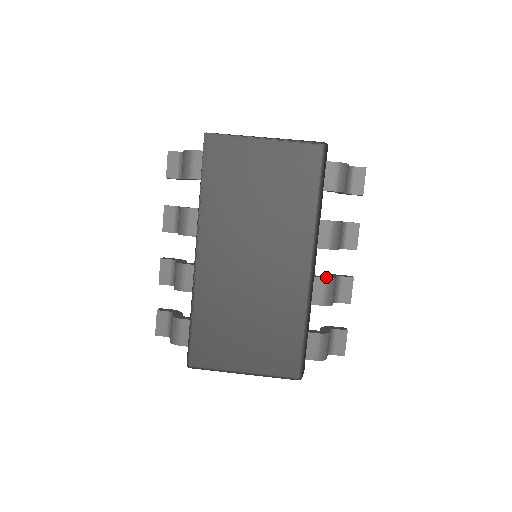
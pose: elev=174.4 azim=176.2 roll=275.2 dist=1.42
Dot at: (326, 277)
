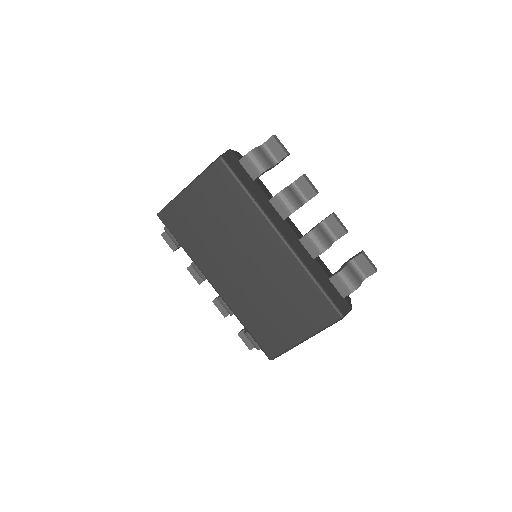
Dot at: (307, 233)
